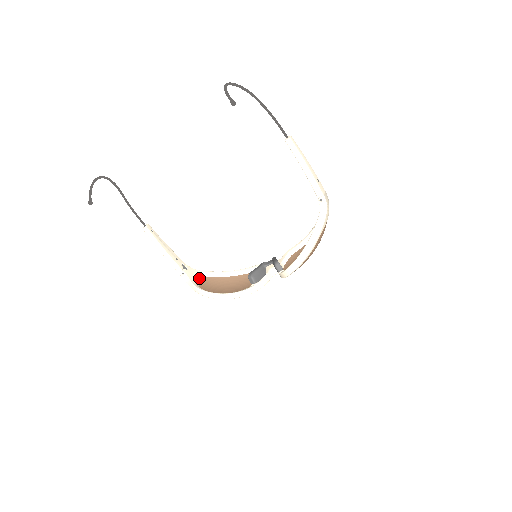
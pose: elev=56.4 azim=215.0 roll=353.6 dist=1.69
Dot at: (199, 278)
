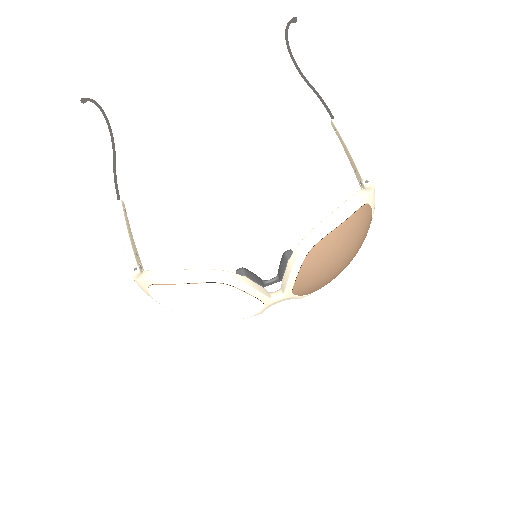
Dot at: occluded
